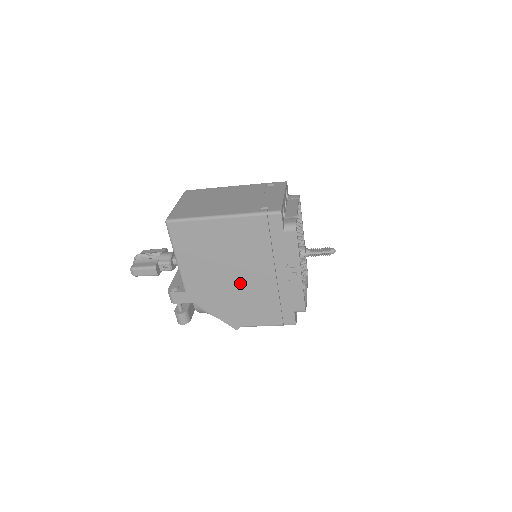
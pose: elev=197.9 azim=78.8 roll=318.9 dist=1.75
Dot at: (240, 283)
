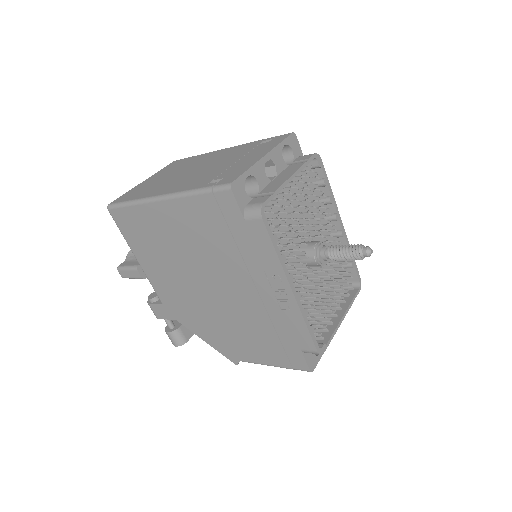
Dot at: (216, 299)
